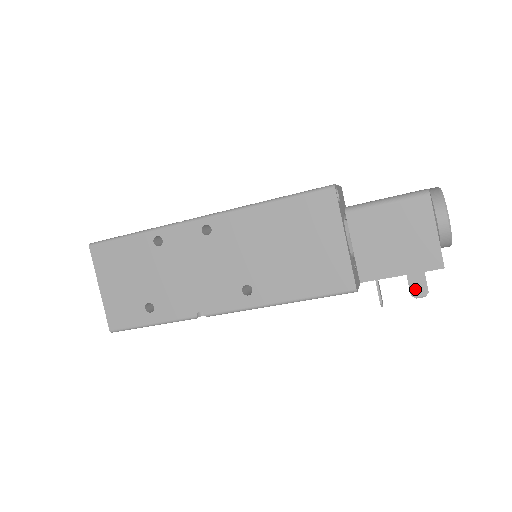
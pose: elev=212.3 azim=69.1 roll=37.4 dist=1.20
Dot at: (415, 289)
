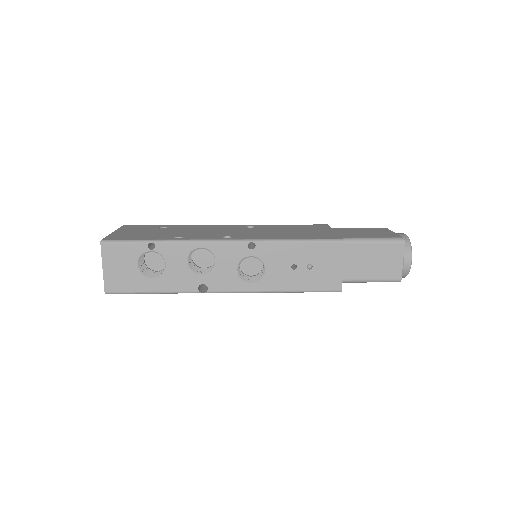
Dot at: occluded
